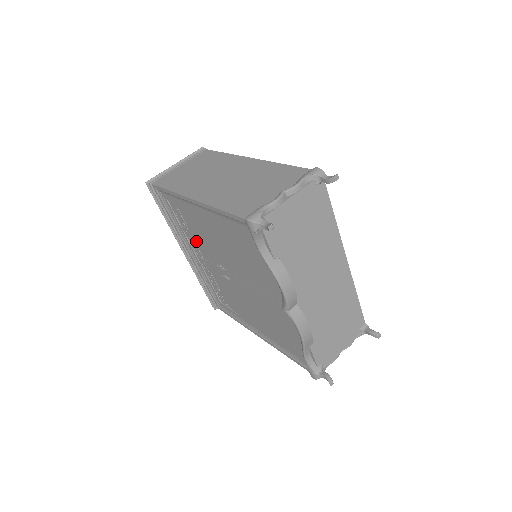
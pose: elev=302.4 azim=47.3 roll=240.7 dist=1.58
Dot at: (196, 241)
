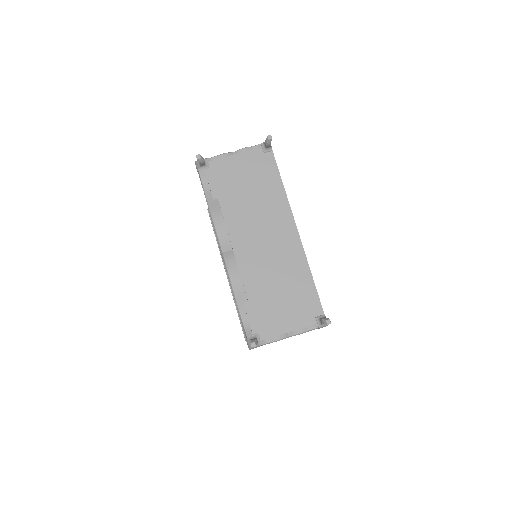
Dot at: occluded
